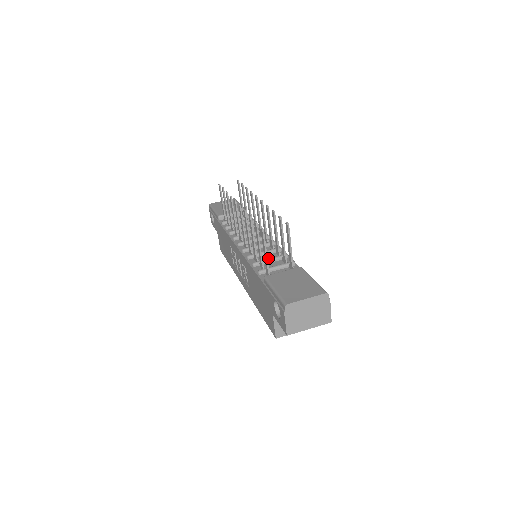
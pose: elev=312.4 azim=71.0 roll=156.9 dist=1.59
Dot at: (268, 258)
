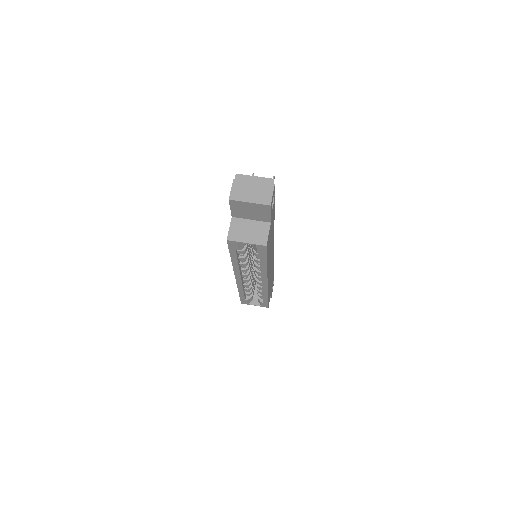
Dot at: occluded
